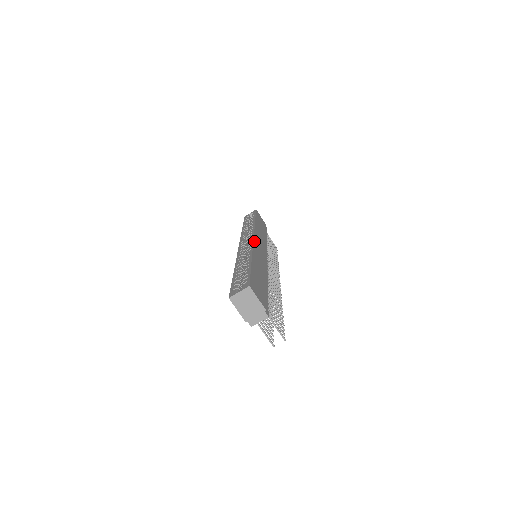
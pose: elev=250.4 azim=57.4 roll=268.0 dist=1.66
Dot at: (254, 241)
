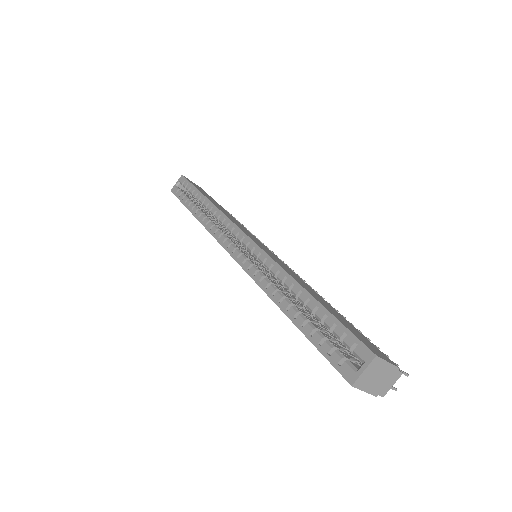
Dot at: (255, 242)
